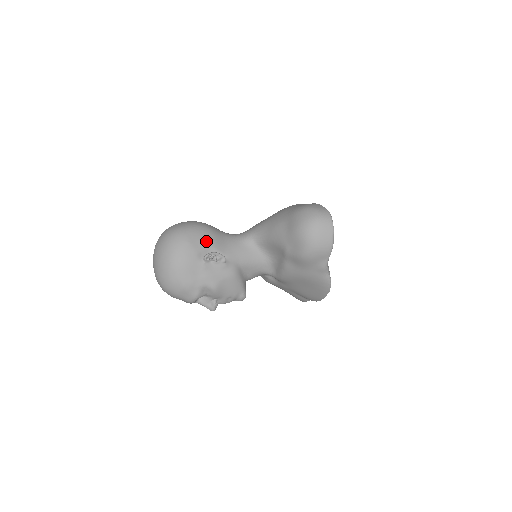
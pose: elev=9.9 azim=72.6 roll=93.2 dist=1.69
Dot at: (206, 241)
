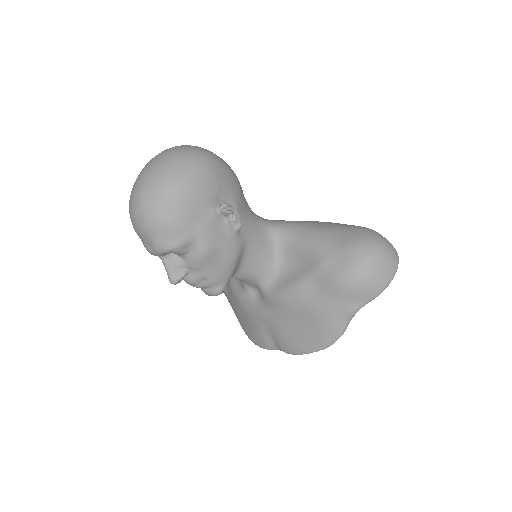
Dot at: (232, 190)
